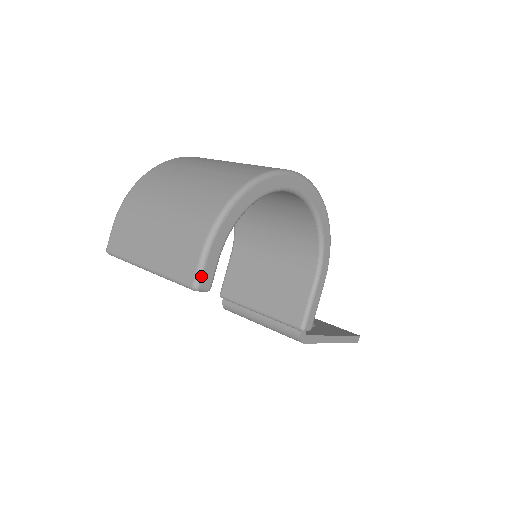
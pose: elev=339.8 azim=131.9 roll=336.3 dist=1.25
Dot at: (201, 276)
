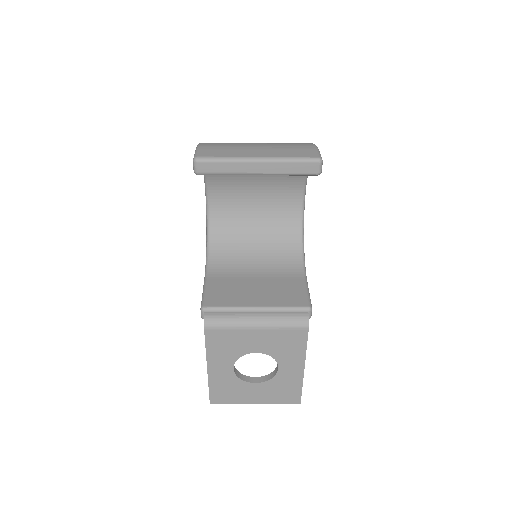
Dot at: (321, 157)
